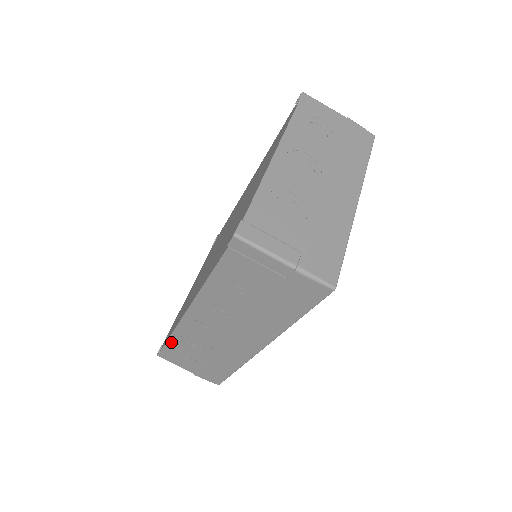
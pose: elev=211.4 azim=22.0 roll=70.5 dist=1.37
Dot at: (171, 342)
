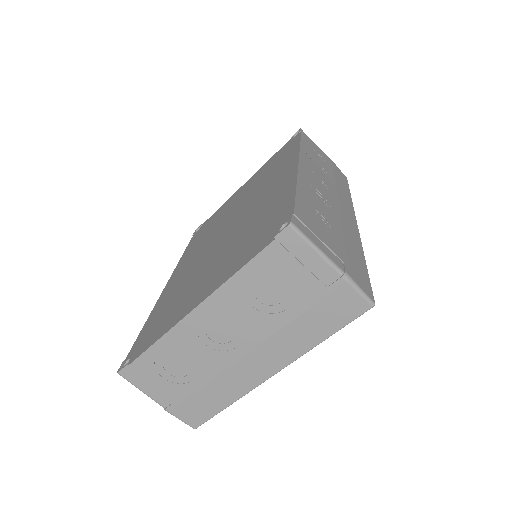
Dot at: occluded
